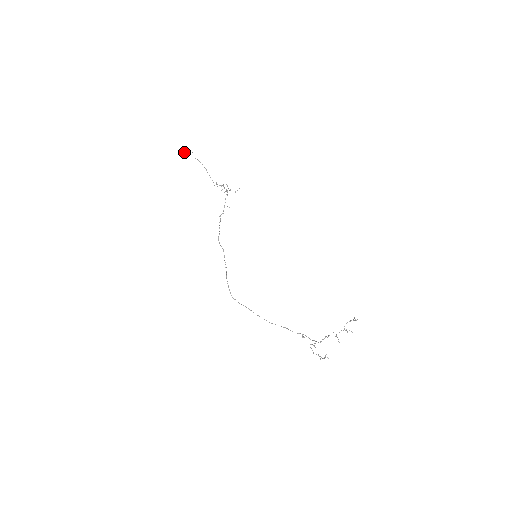
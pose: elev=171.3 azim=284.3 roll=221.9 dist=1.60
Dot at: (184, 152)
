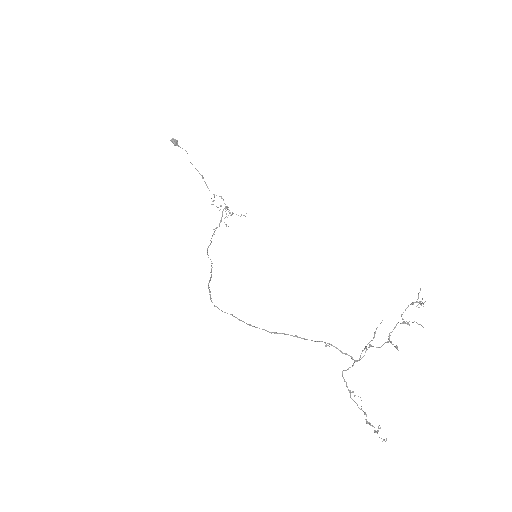
Dot at: (175, 143)
